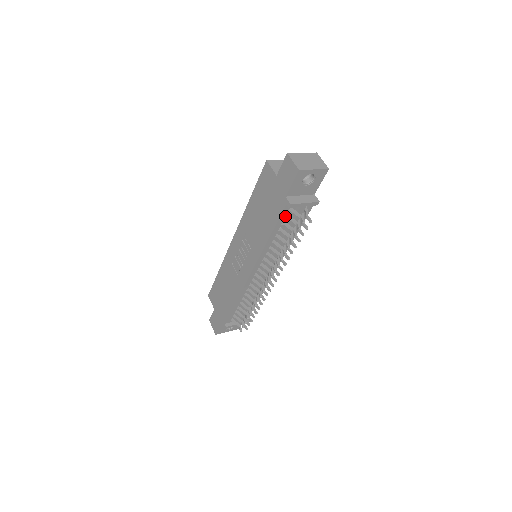
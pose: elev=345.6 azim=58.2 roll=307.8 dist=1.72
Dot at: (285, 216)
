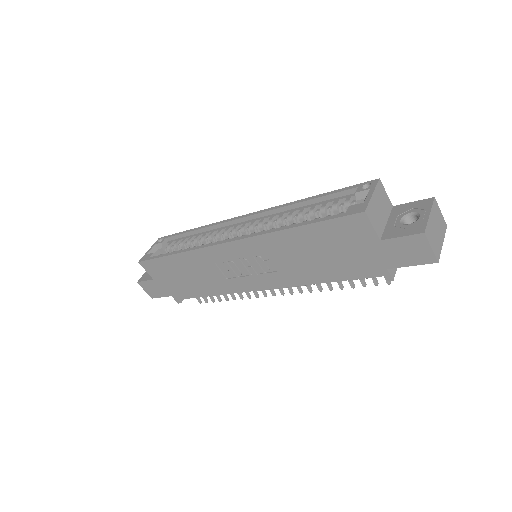
Dot at: occluded
